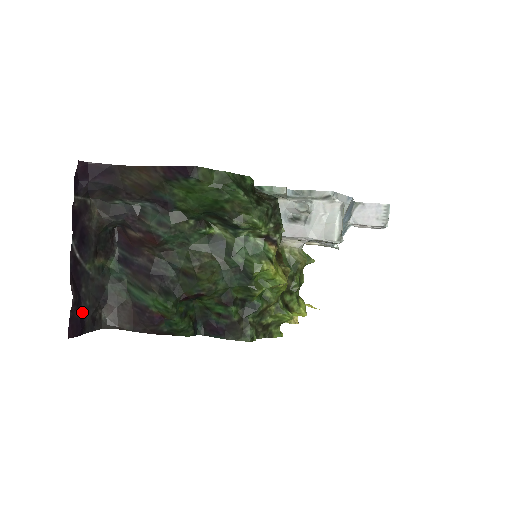
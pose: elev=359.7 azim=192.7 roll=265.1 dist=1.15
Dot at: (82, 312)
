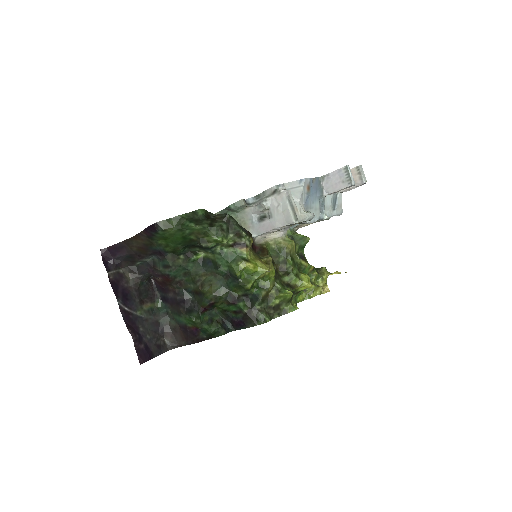
Dot at: (146, 344)
